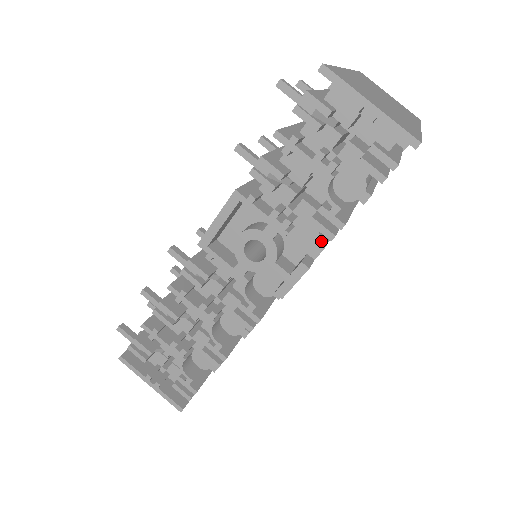
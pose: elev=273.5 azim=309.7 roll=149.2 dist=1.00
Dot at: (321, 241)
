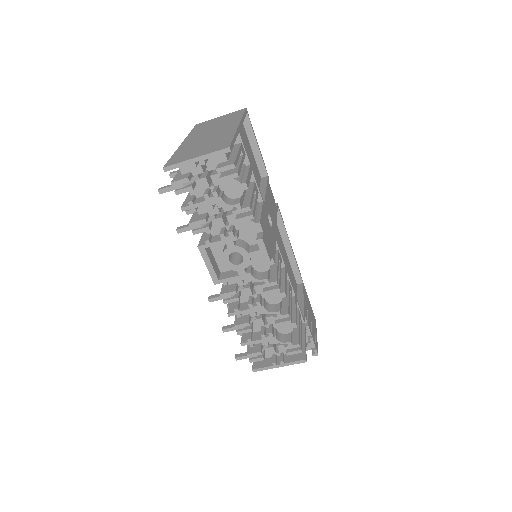
Dot at: (256, 221)
